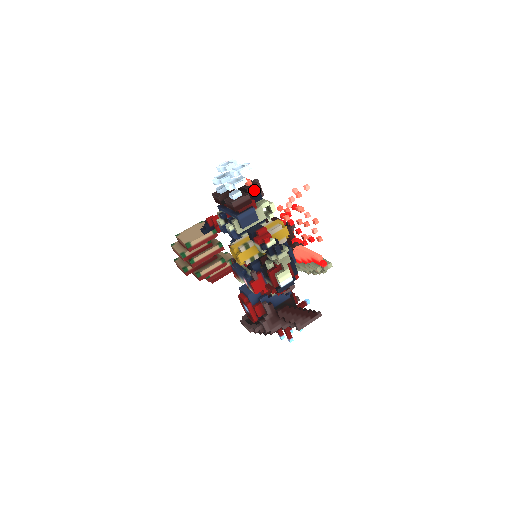
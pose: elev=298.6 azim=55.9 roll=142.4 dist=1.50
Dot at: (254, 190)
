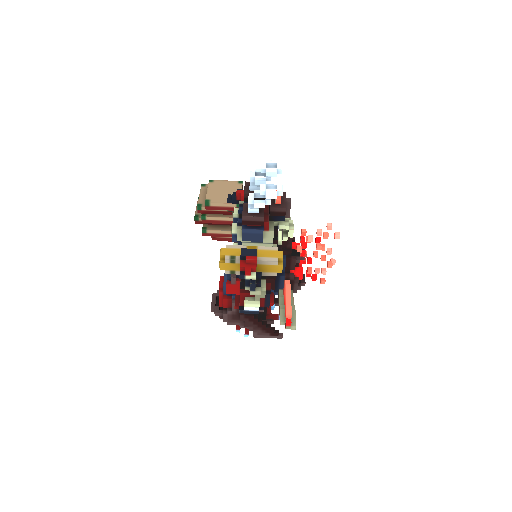
Dot at: (278, 211)
